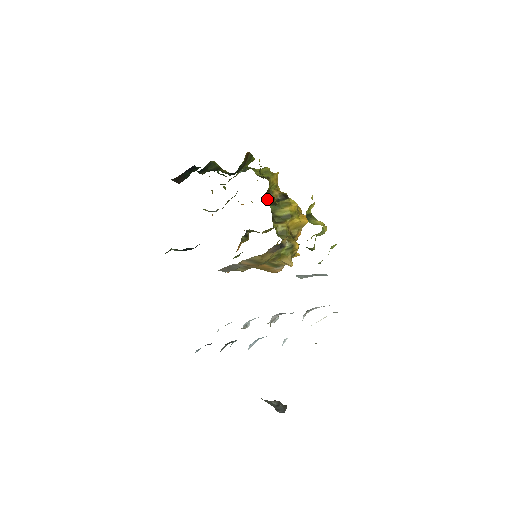
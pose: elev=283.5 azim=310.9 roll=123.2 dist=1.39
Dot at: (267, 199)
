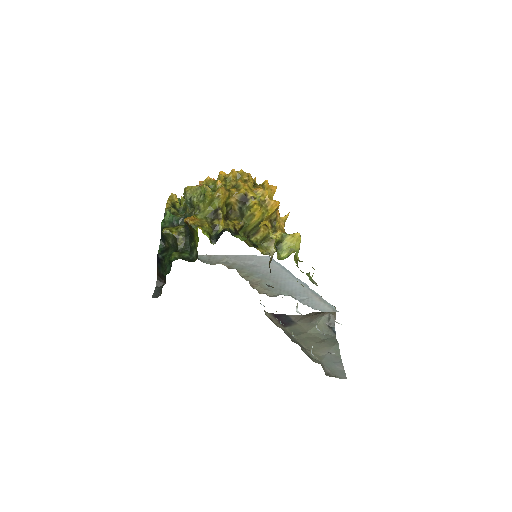
Dot at: (230, 213)
